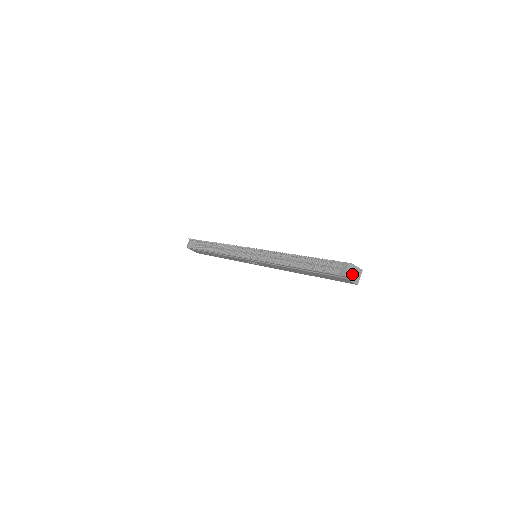
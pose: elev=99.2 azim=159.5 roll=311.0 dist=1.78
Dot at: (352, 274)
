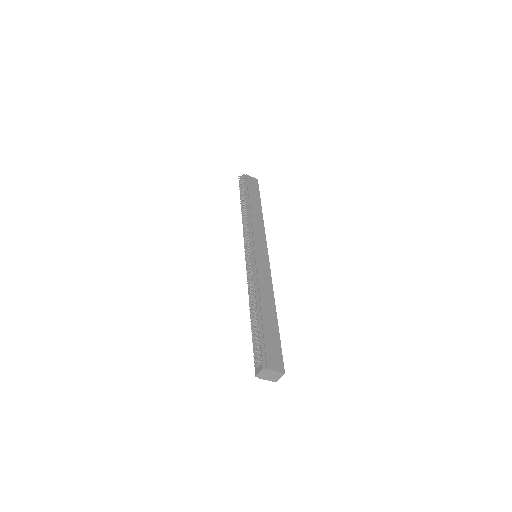
Dot at: (267, 375)
